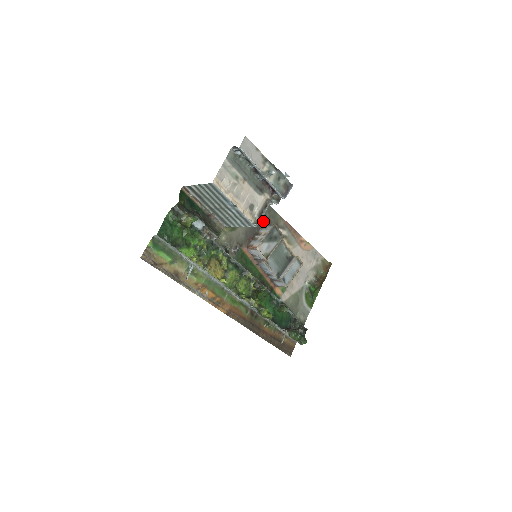
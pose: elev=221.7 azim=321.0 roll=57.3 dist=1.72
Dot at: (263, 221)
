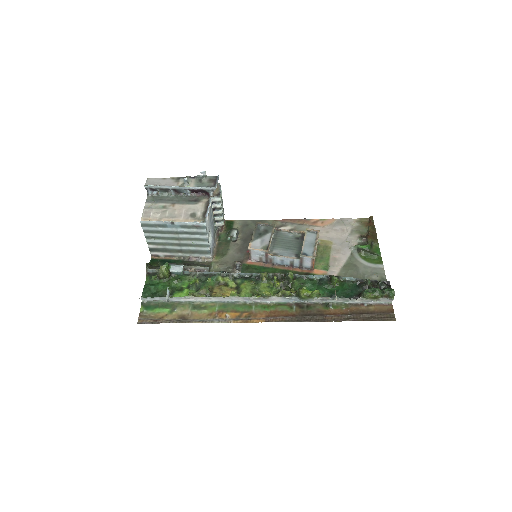
Dot at: occluded
